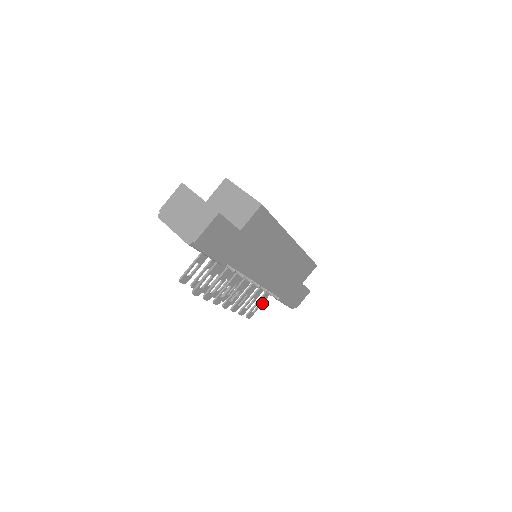
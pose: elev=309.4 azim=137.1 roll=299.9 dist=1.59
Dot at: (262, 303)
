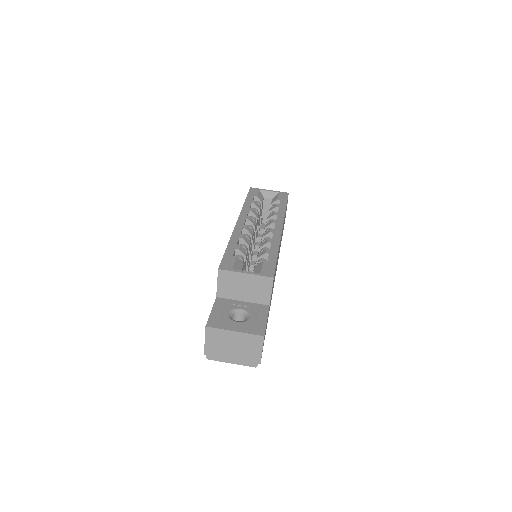
Dot at: occluded
